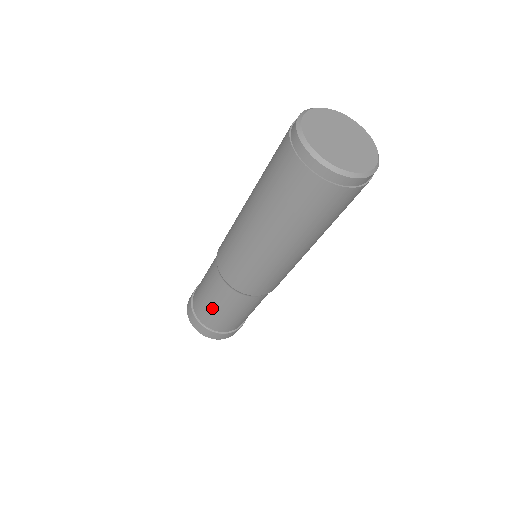
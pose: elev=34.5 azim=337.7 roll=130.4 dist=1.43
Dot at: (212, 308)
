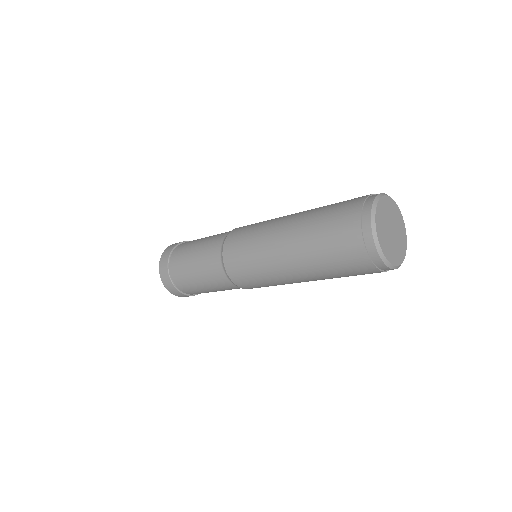
Dot at: (204, 290)
